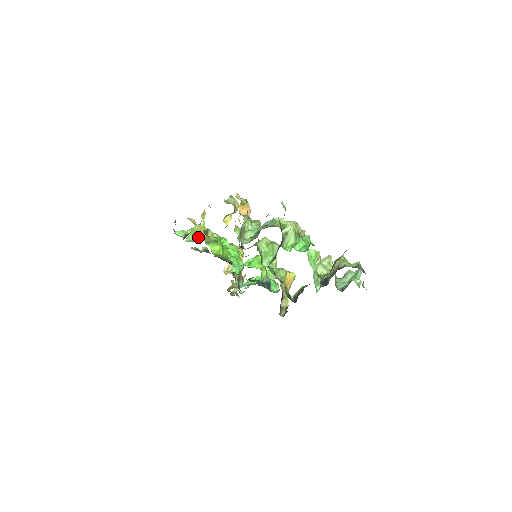
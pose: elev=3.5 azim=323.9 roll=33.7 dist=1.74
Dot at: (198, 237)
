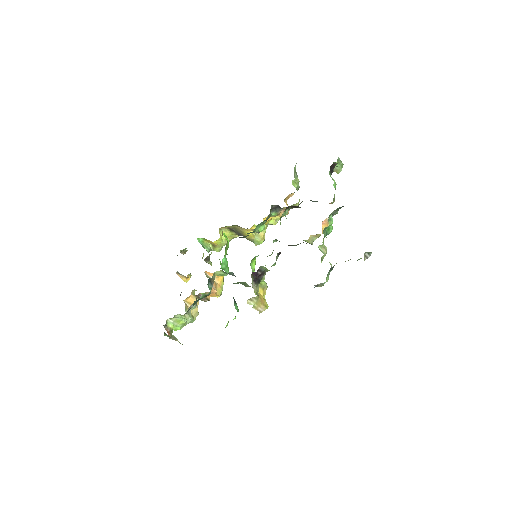
Dot at: occluded
